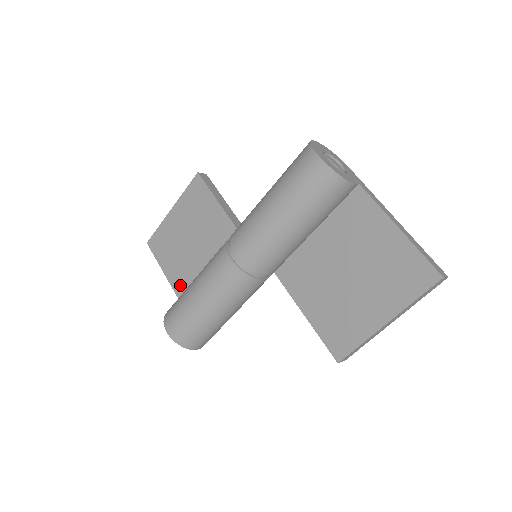
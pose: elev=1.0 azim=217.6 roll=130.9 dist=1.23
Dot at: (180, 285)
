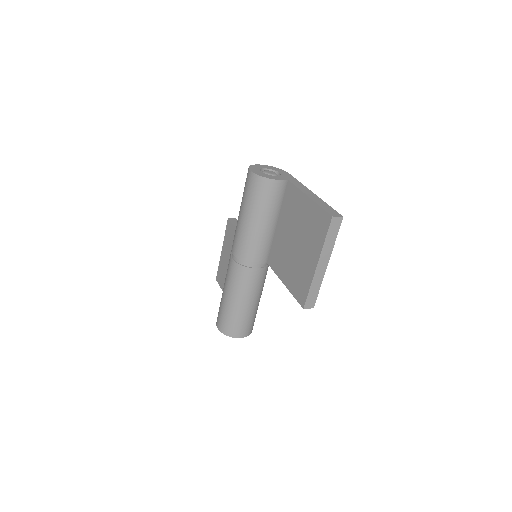
Dot at: occluded
